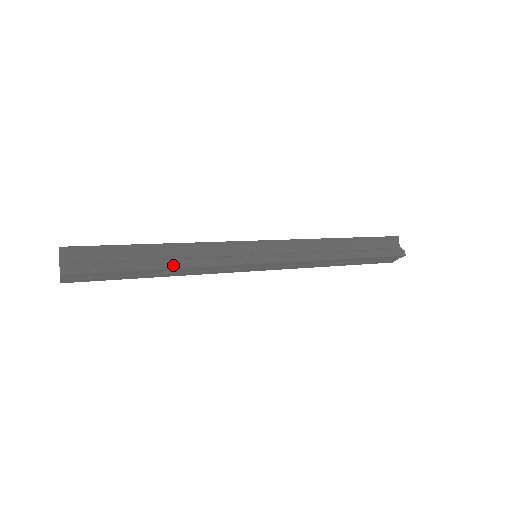
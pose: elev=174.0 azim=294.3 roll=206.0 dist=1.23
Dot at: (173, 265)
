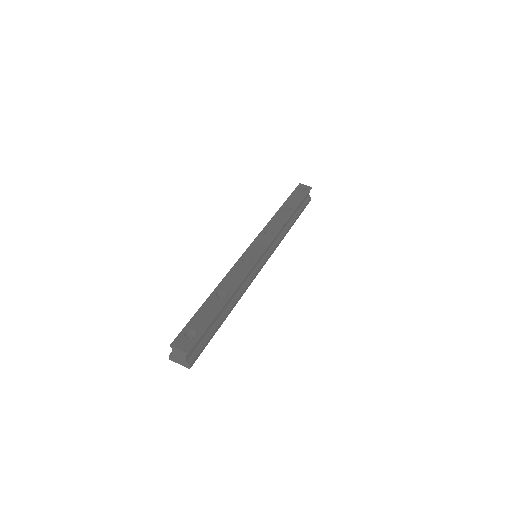
Dot at: occluded
